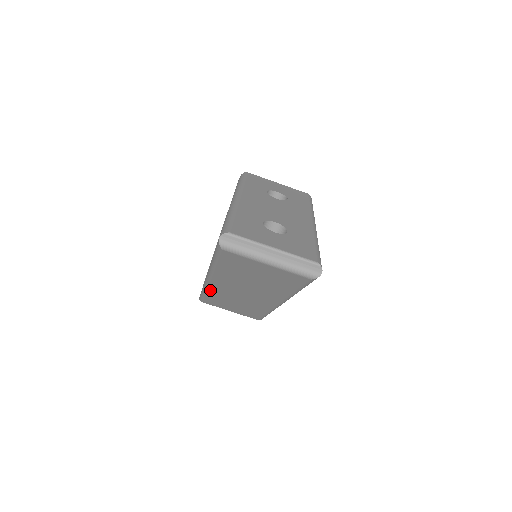
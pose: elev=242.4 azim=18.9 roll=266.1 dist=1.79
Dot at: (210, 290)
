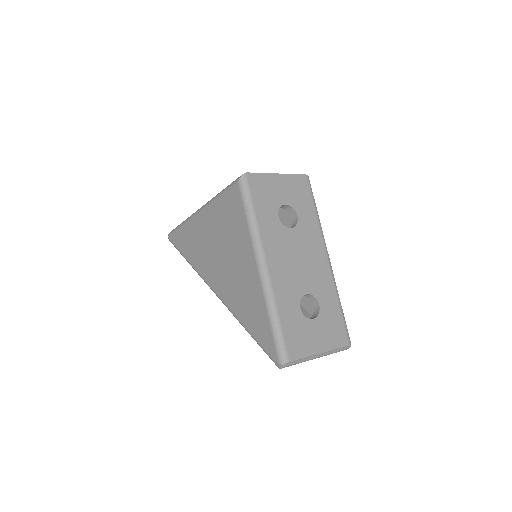
Dot at: occluded
